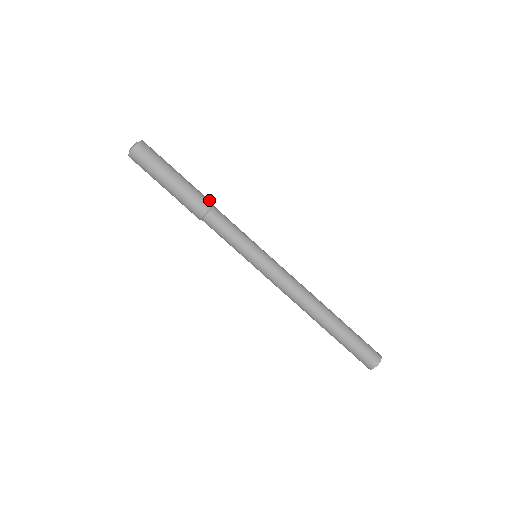
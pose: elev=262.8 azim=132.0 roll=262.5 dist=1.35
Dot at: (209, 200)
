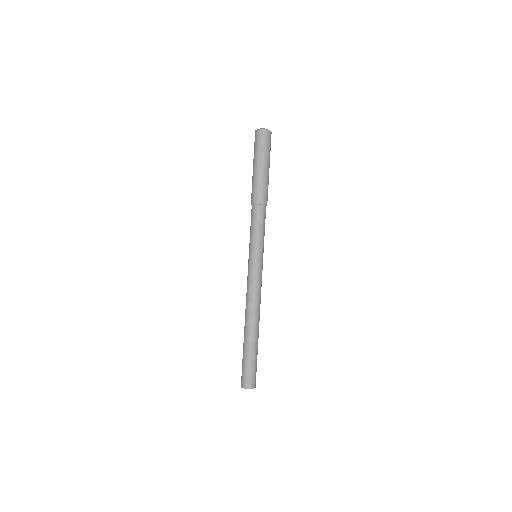
Dot at: (267, 199)
